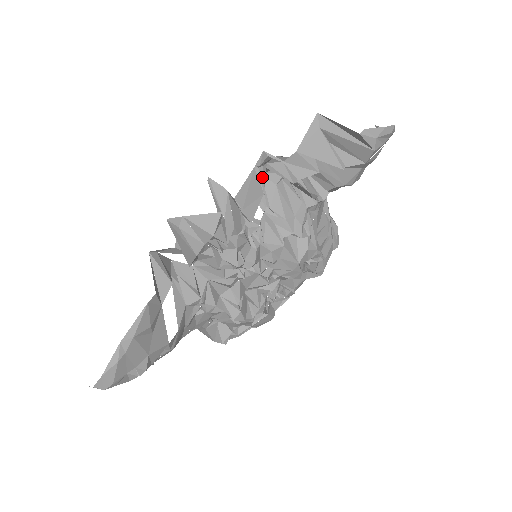
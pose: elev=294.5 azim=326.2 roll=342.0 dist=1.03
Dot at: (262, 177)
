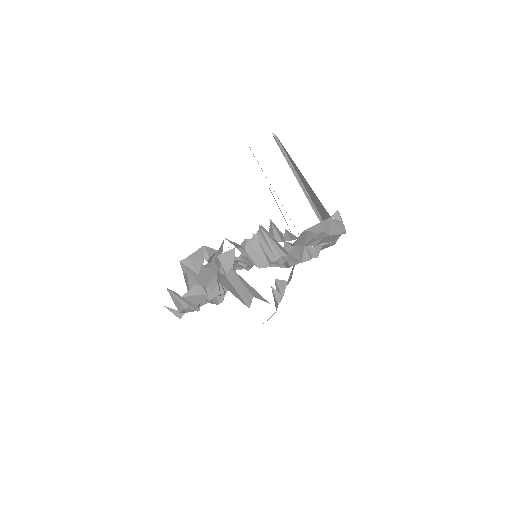
Dot at: (212, 267)
